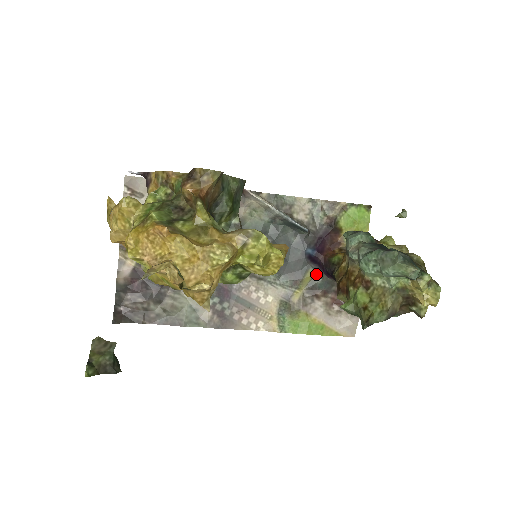
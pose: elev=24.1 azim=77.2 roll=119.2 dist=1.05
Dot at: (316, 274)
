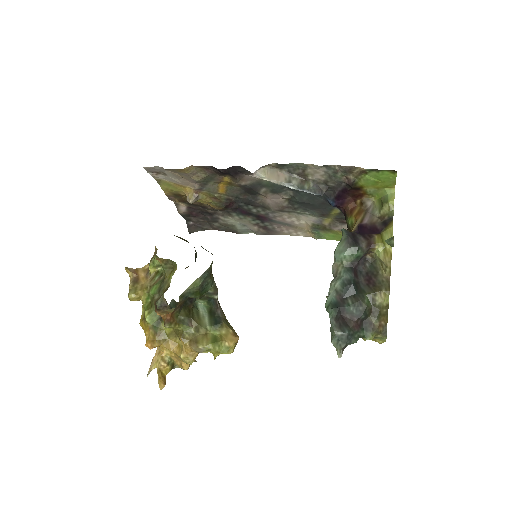
Dot at: (341, 212)
